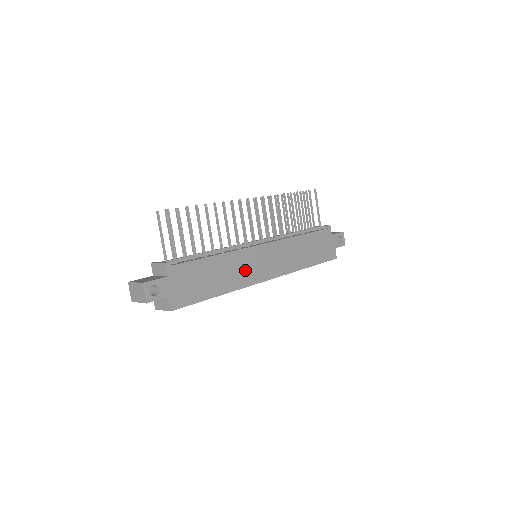
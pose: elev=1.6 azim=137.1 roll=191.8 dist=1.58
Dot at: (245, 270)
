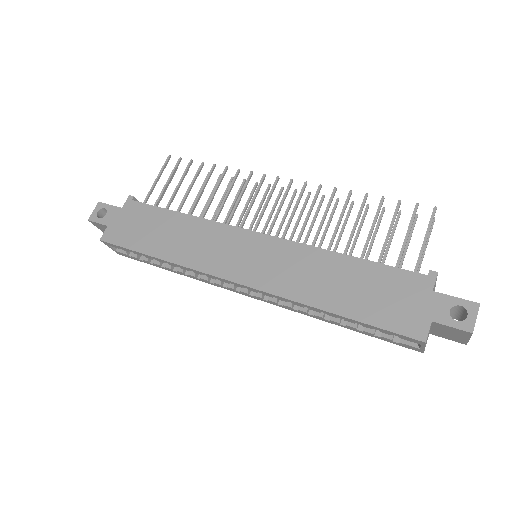
Dot at: (209, 249)
